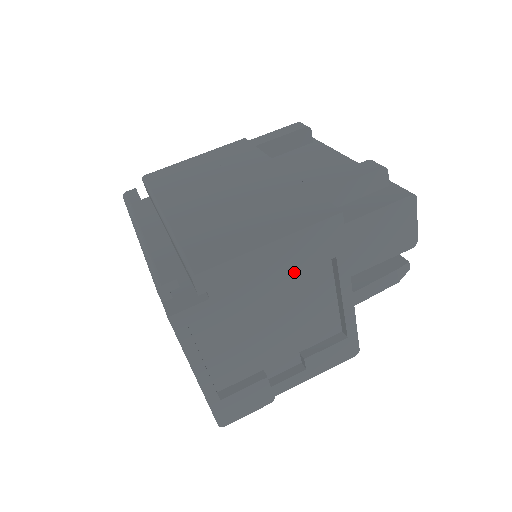
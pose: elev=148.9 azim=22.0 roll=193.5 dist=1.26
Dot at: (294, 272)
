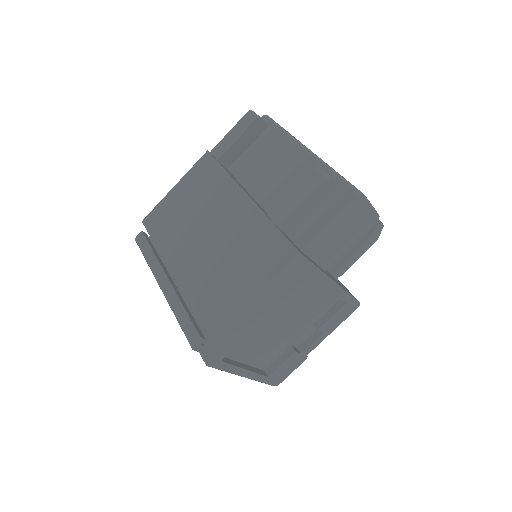
Dot at: (282, 300)
